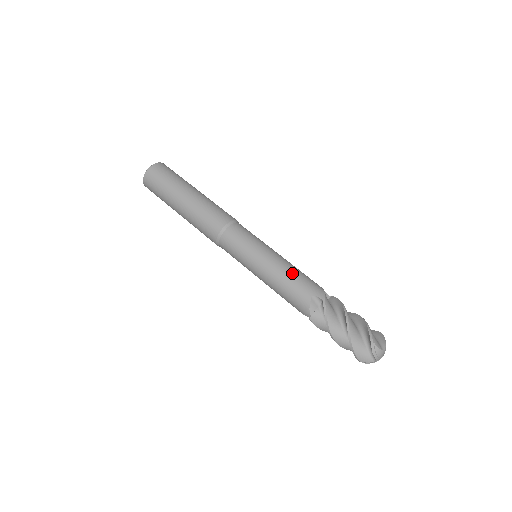
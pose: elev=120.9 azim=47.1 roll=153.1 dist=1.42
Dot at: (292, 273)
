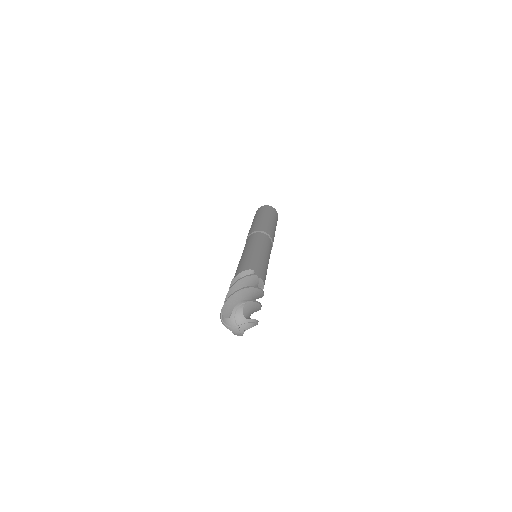
Dot at: (261, 261)
